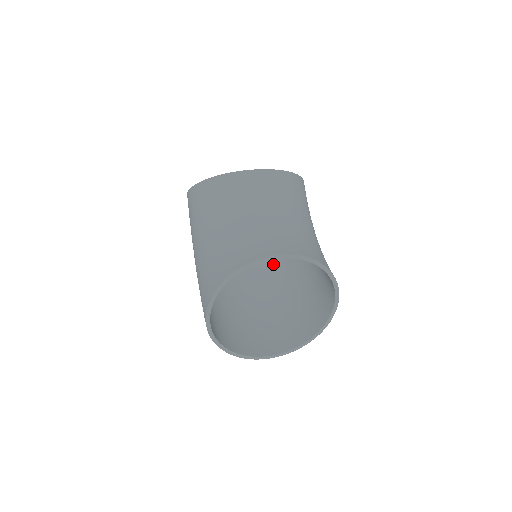
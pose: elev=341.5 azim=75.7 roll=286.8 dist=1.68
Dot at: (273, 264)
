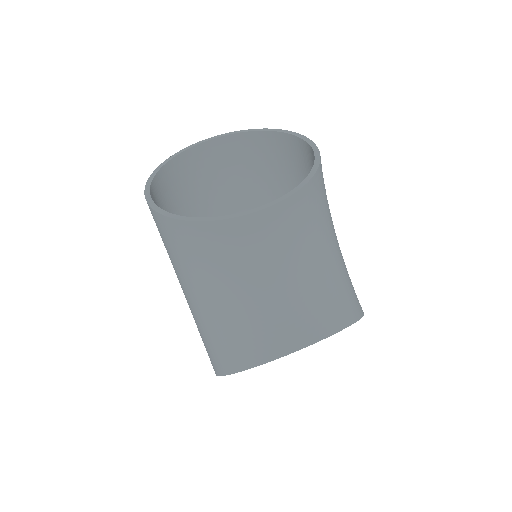
Dot at: occluded
